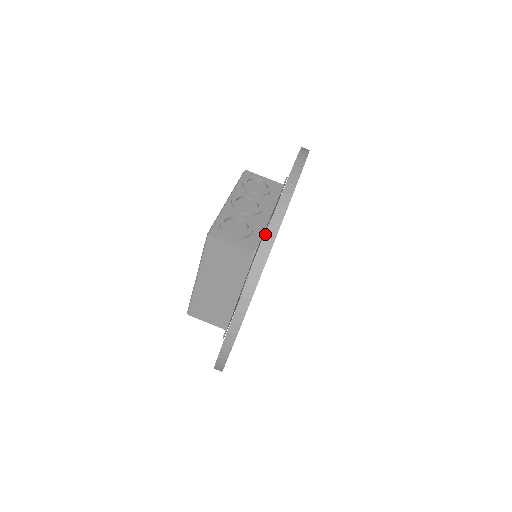
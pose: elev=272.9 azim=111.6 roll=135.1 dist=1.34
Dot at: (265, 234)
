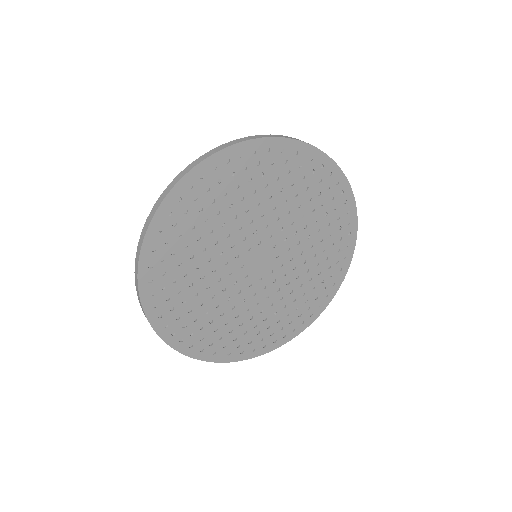
Dot at: occluded
